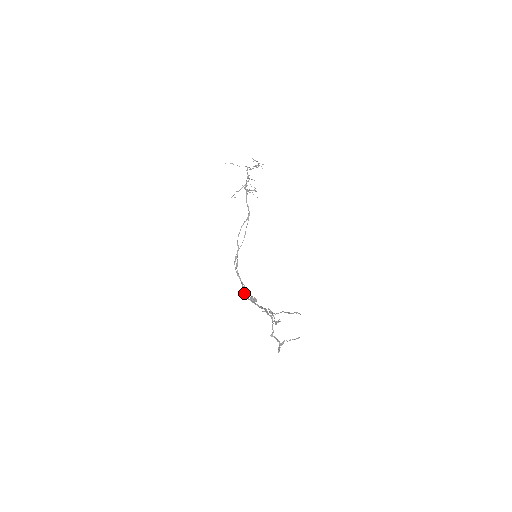
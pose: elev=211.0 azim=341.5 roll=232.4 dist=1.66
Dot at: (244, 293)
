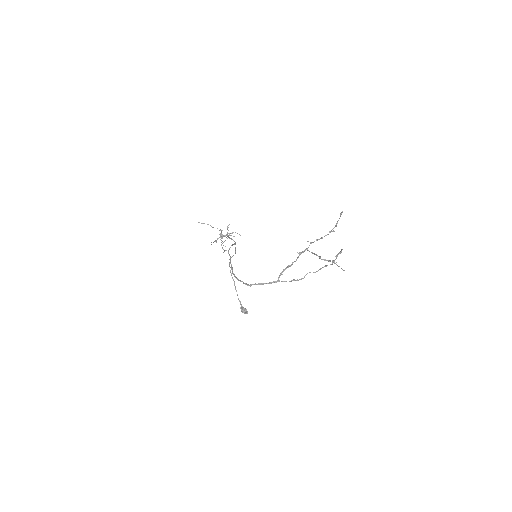
Dot at: (246, 284)
